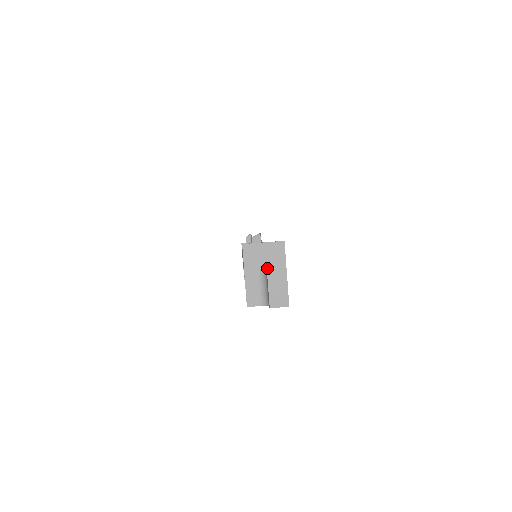
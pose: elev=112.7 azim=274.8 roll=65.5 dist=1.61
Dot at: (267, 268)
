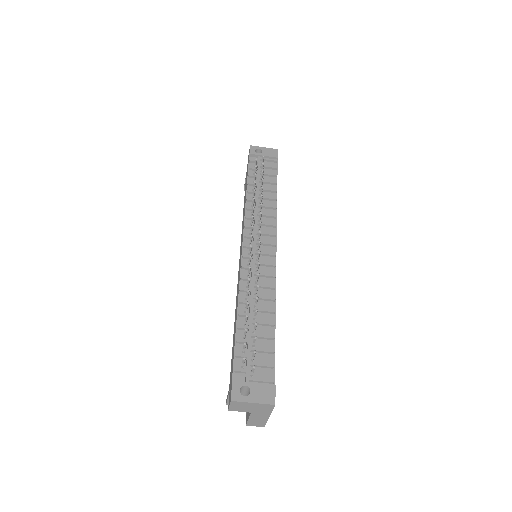
Dot at: (251, 412)
